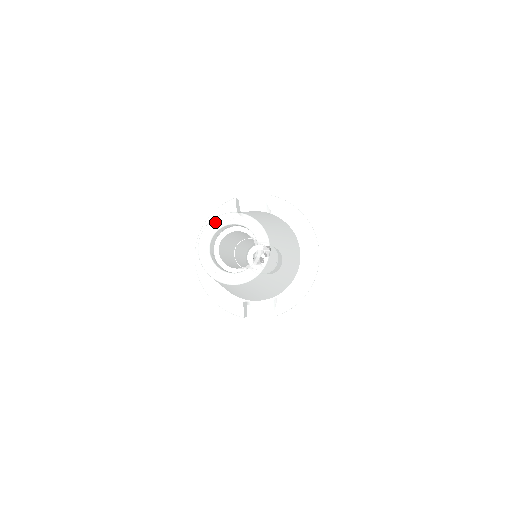
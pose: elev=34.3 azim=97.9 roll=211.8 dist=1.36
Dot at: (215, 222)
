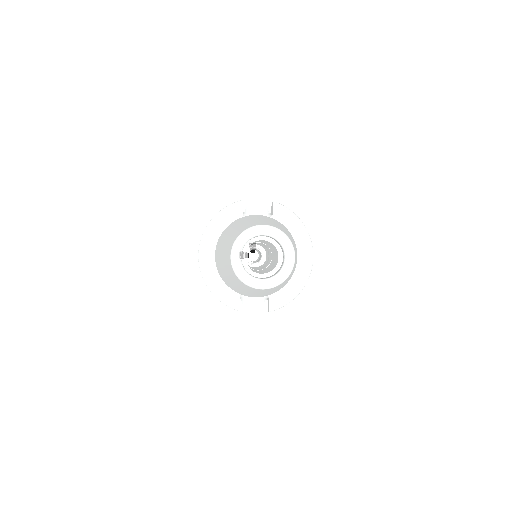
Dot at: (249, 232)
